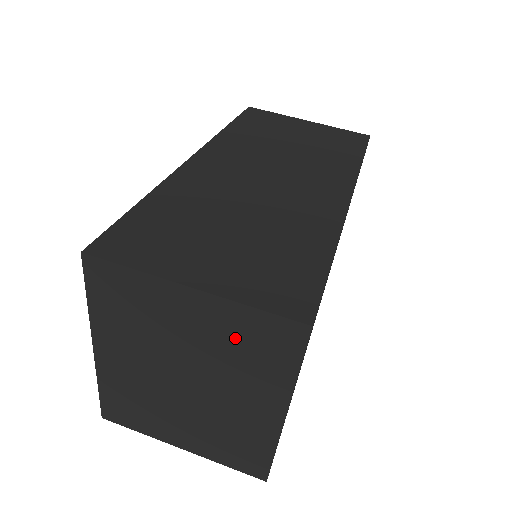
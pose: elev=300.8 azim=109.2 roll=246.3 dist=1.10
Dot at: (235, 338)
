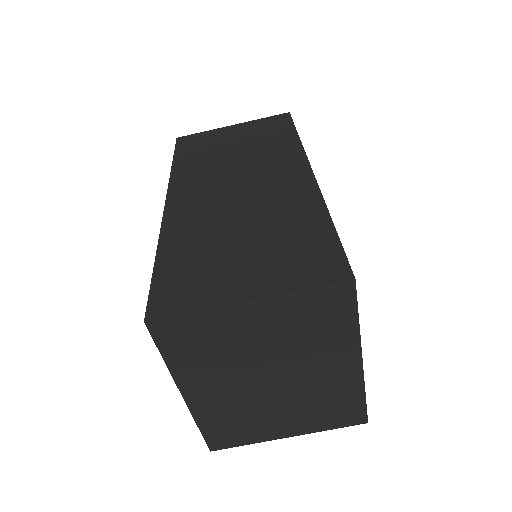
Dot at: (298, 321)
